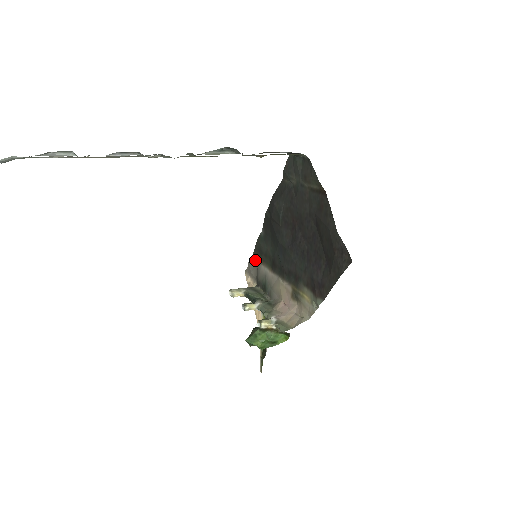
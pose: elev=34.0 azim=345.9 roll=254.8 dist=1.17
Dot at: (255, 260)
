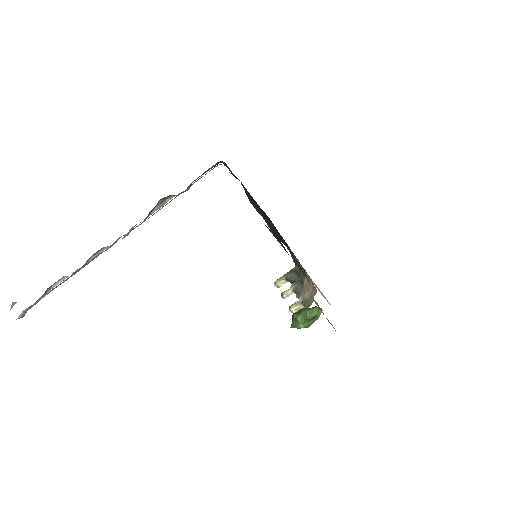
Dot at: occluded
